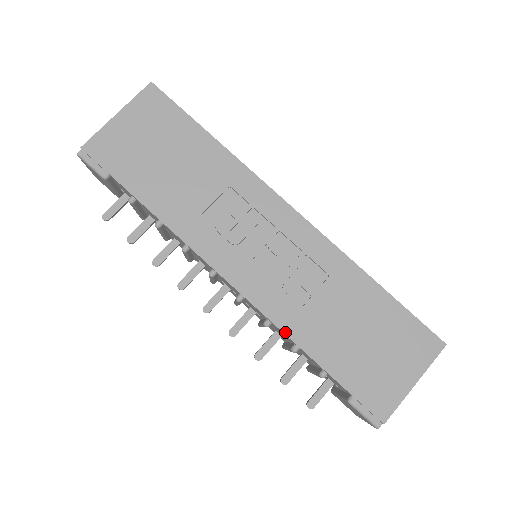
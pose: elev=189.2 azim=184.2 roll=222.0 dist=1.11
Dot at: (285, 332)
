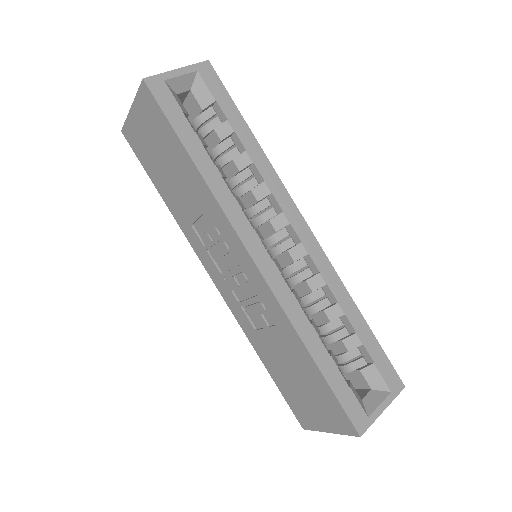
Dot at: (246, 335)
